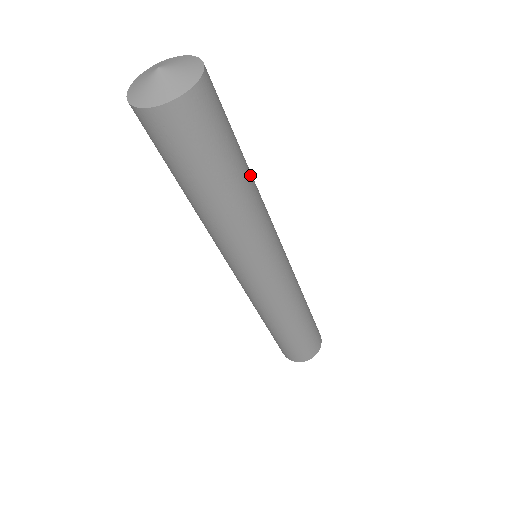
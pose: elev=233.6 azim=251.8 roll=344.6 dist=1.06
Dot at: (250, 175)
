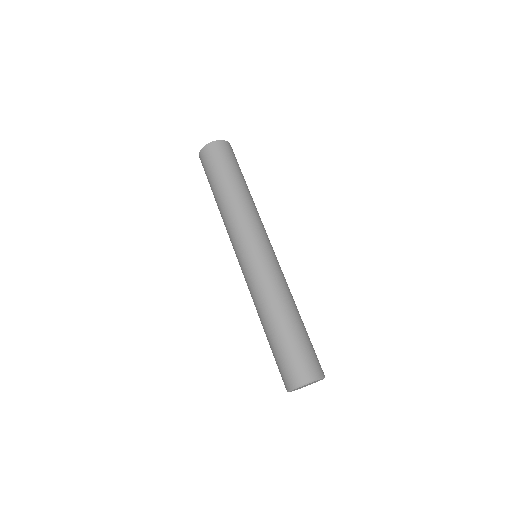
Dot at: occluded
